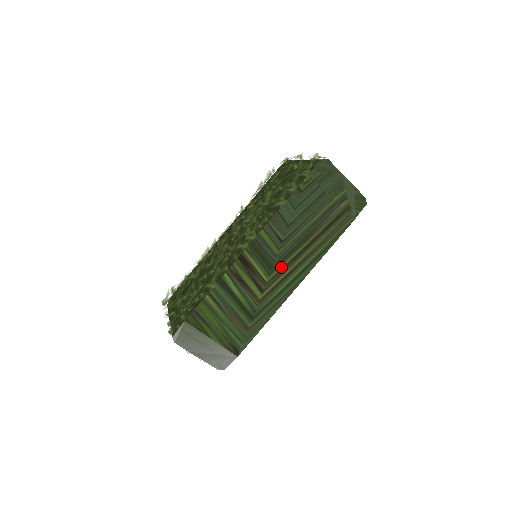
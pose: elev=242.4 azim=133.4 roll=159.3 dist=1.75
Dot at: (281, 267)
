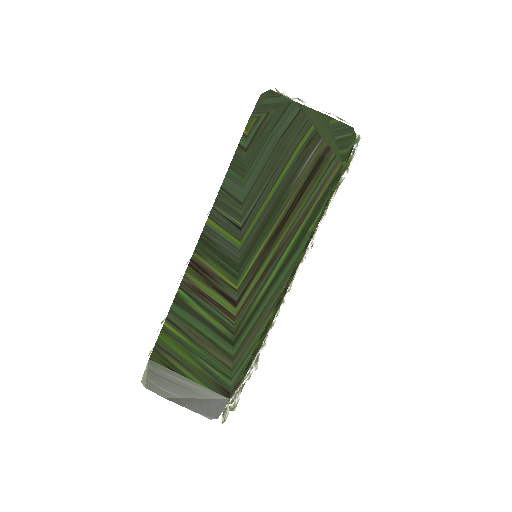
Dot at: (251, 264)
